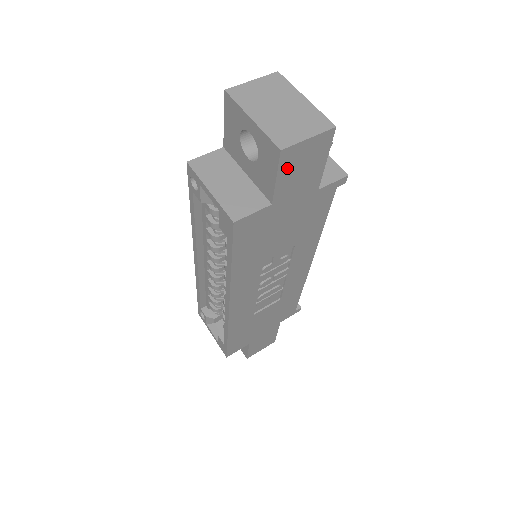
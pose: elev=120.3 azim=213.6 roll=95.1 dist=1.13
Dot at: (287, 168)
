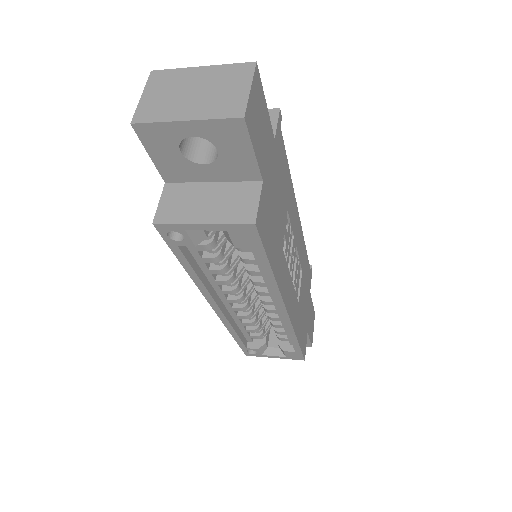
Dot at: (254, 134)
